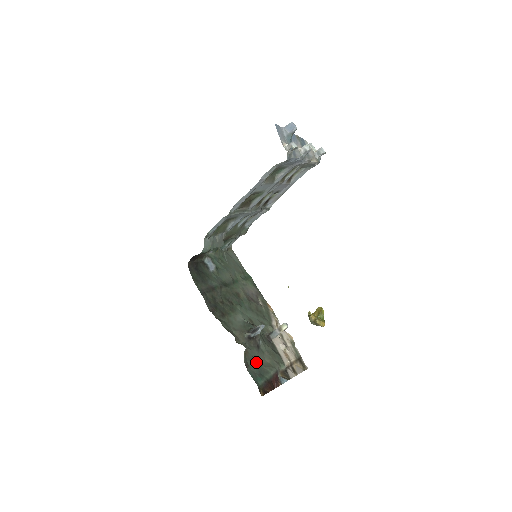
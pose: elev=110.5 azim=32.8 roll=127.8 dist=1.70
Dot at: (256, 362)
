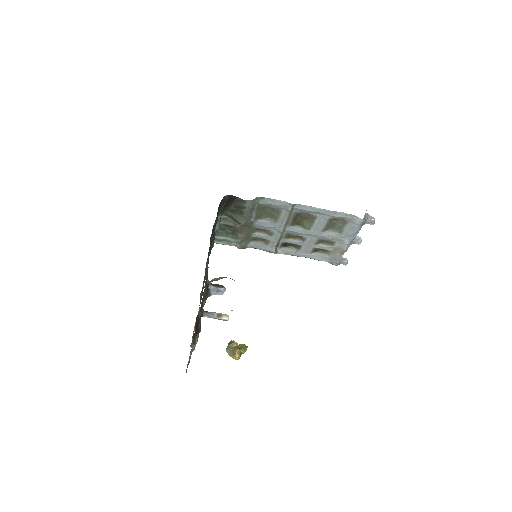
Dot at: occluded
